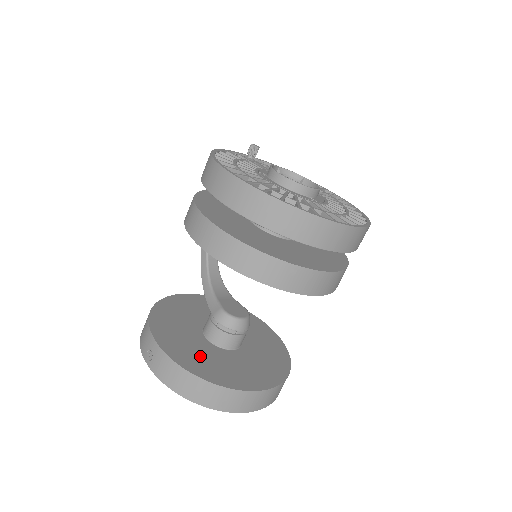
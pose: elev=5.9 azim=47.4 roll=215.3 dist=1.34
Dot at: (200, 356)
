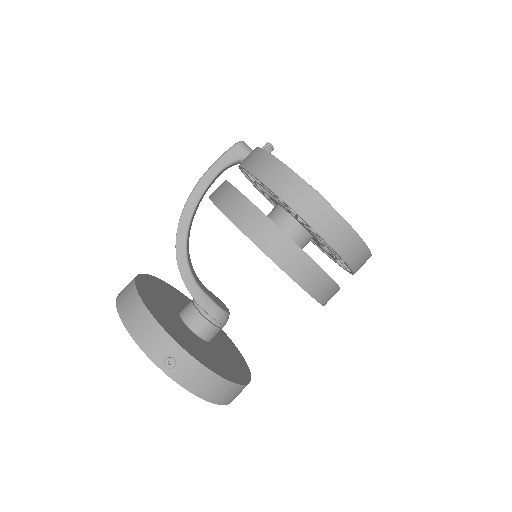
Dot at: (210, 356)
